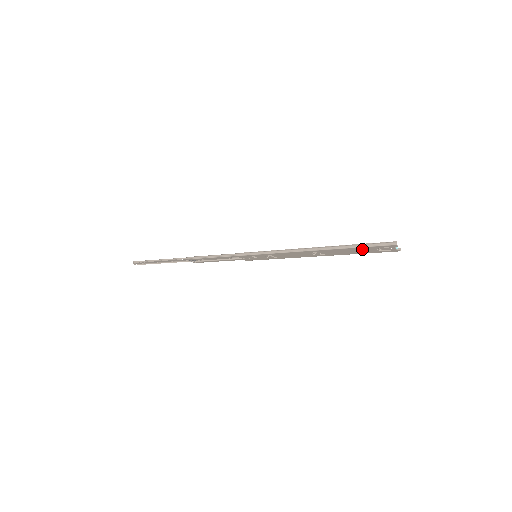
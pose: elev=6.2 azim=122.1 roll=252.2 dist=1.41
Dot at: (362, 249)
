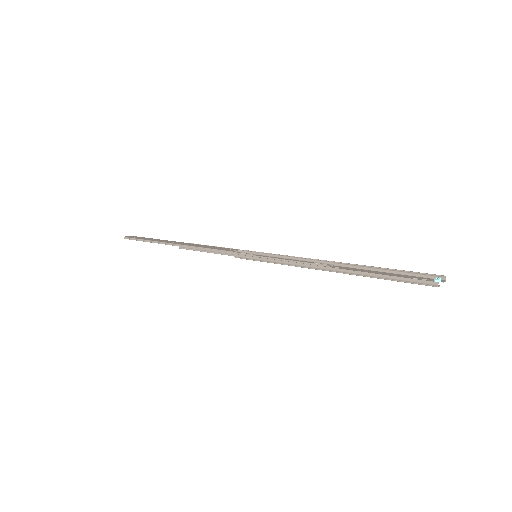
Dot at: (389, 278)
